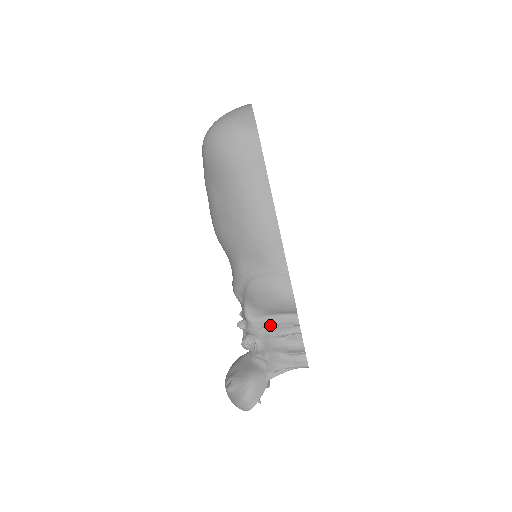
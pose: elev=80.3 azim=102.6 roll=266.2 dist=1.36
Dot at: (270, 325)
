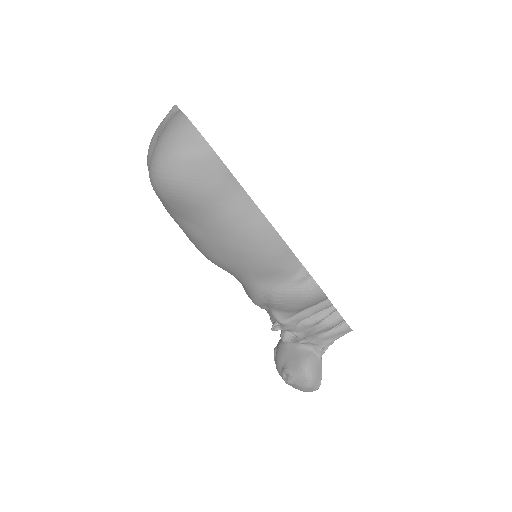
Dot at: (305, 318)
